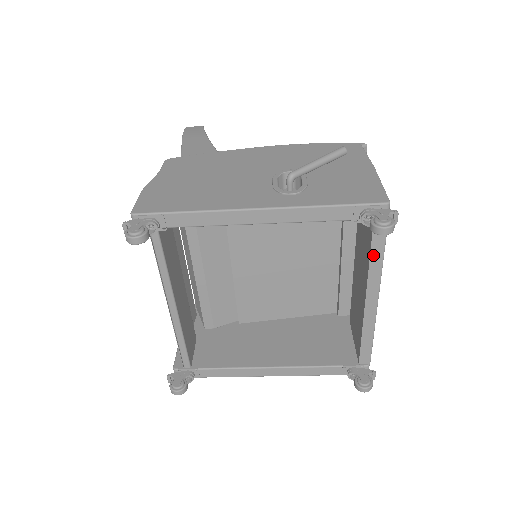
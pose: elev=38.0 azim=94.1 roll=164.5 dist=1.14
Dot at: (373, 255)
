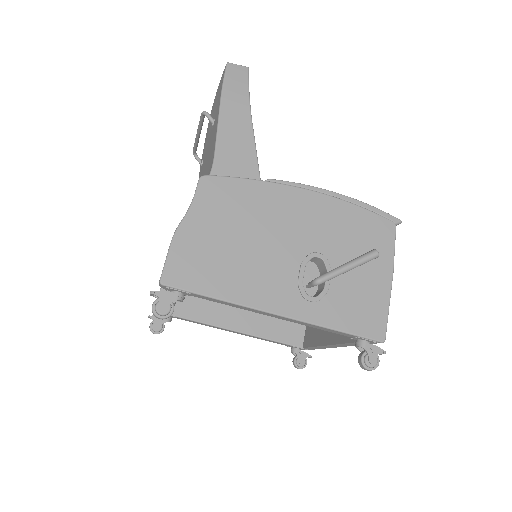
Dot at: (352, 343)
